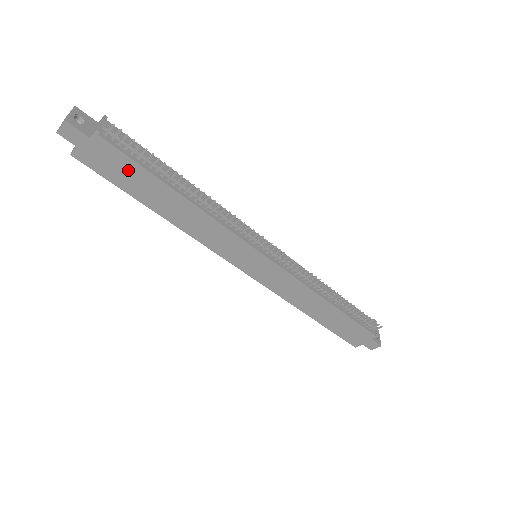
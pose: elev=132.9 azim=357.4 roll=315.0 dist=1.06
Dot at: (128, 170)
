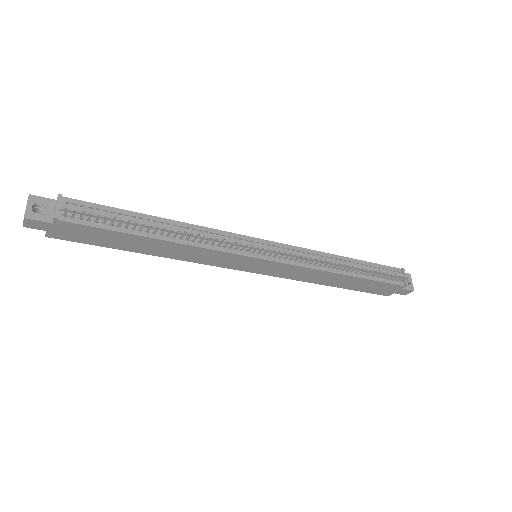
Dot at: (100, 235)
